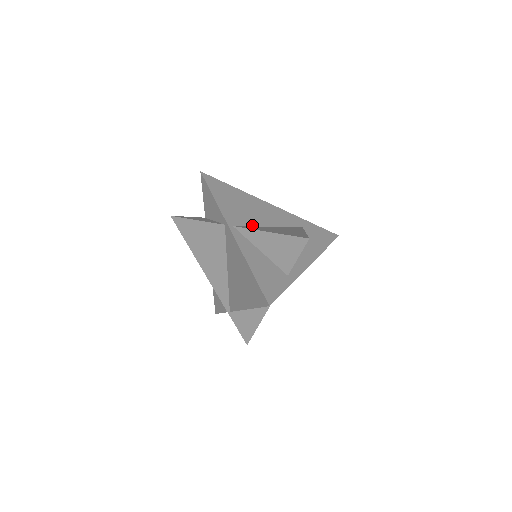
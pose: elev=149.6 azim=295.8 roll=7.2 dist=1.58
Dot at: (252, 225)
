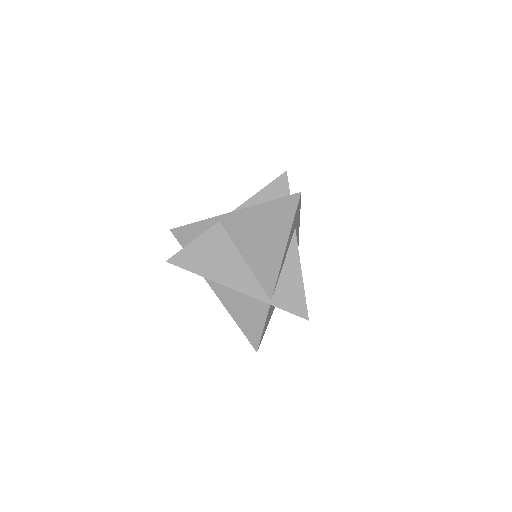
Dot at: occluded
